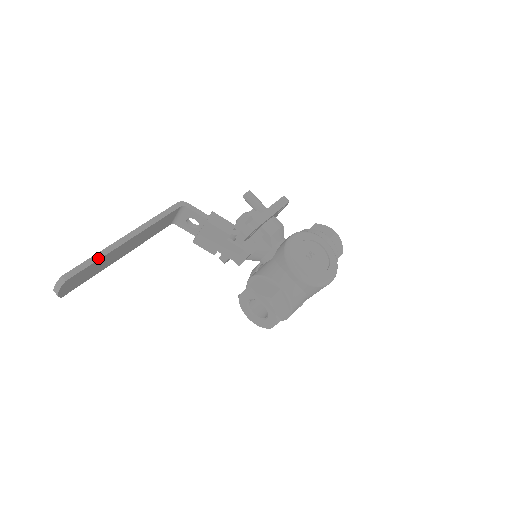
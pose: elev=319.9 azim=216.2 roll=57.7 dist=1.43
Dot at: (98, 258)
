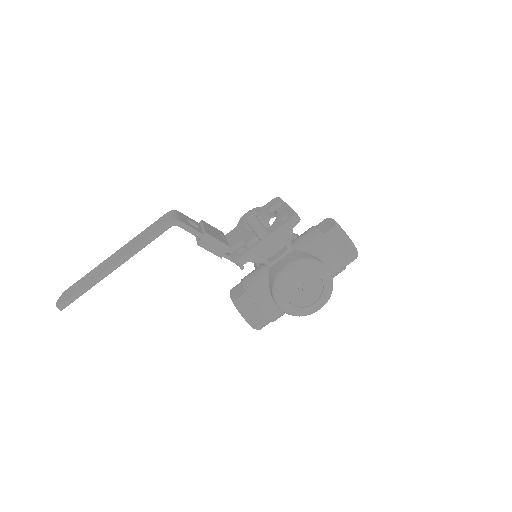
Dot at: (88, 289)
